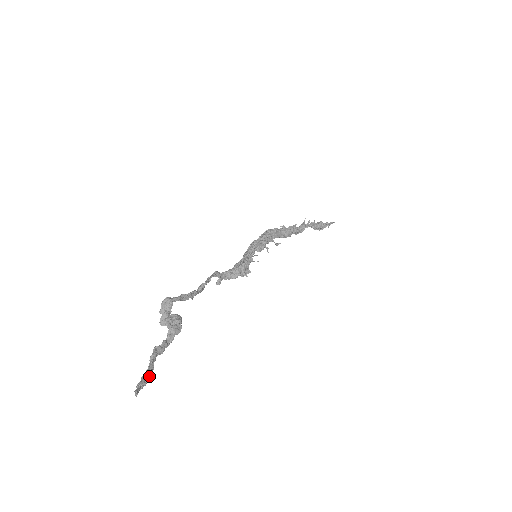
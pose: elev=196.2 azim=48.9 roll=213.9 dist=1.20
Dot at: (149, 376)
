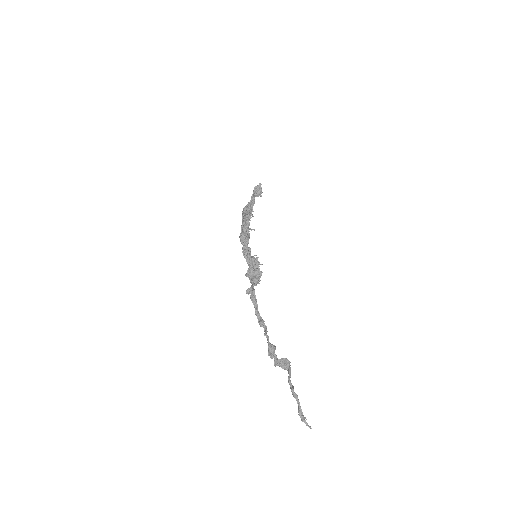
Dot at: (301, 411)
